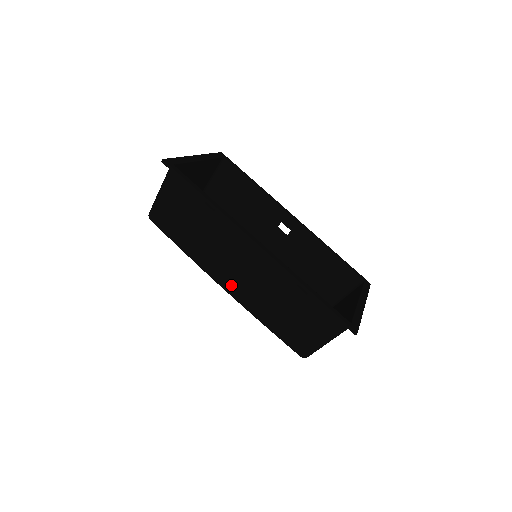
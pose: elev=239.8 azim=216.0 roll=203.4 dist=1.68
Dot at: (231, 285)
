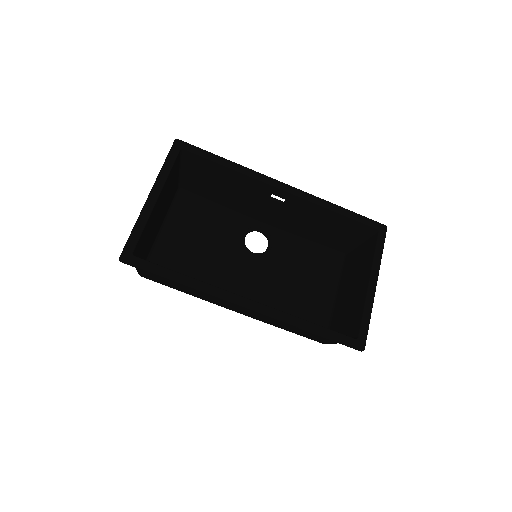
Dot at: (240, 312)
